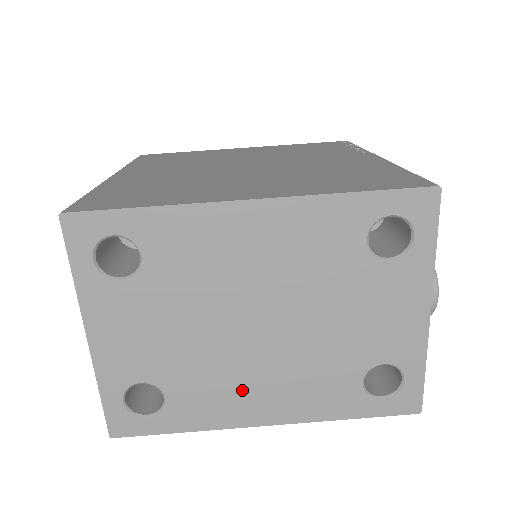
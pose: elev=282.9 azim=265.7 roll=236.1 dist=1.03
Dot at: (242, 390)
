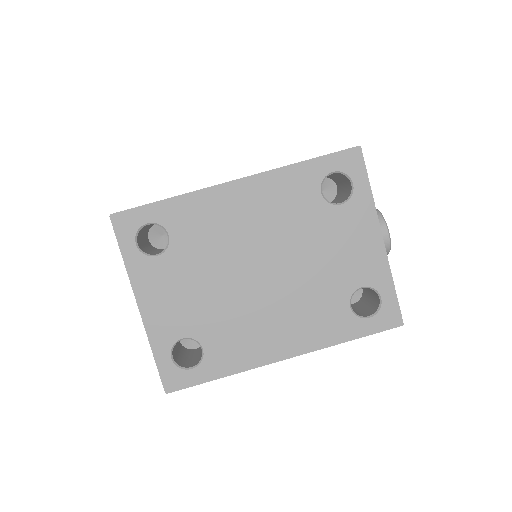
Dot at: (260, 330)
